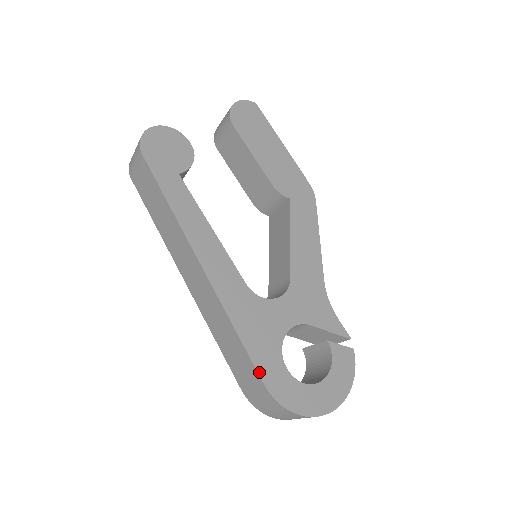
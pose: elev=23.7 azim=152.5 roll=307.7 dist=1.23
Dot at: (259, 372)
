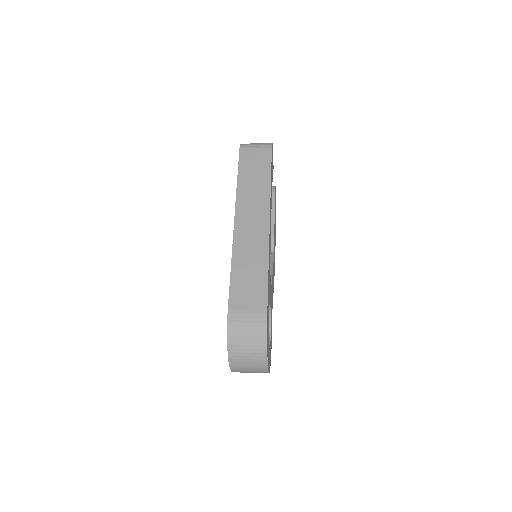
Dot at: occluded
